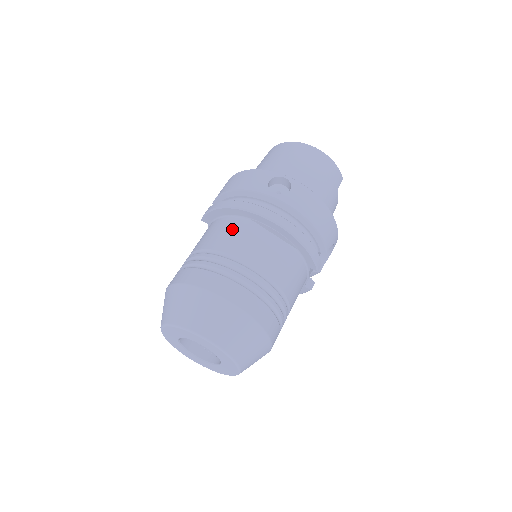
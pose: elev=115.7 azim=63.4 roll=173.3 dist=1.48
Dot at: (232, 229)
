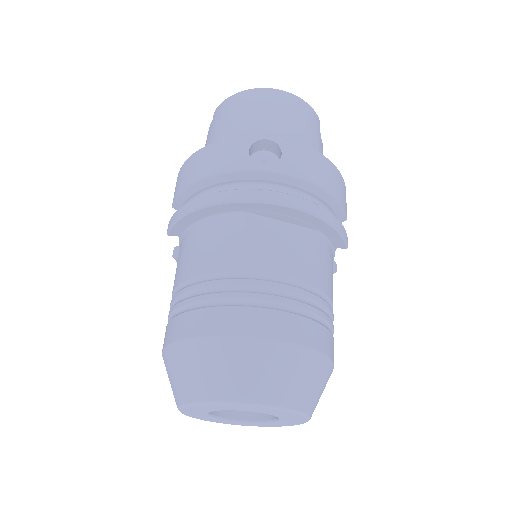
Dot at: (226, 234)
